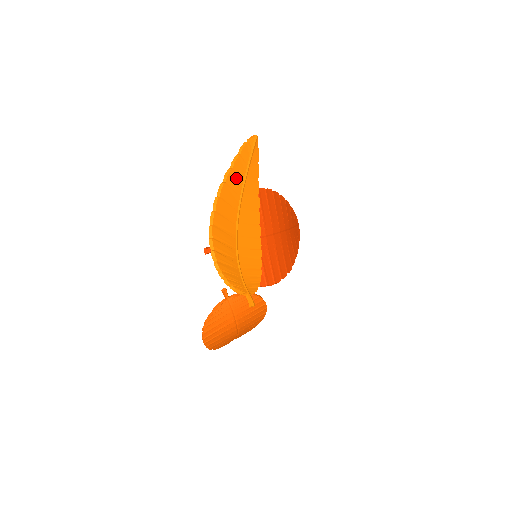
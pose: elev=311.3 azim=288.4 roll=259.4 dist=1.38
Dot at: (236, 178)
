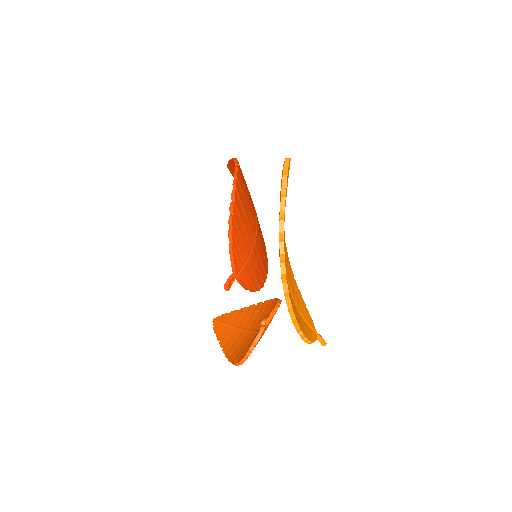
Dot at: occluded
